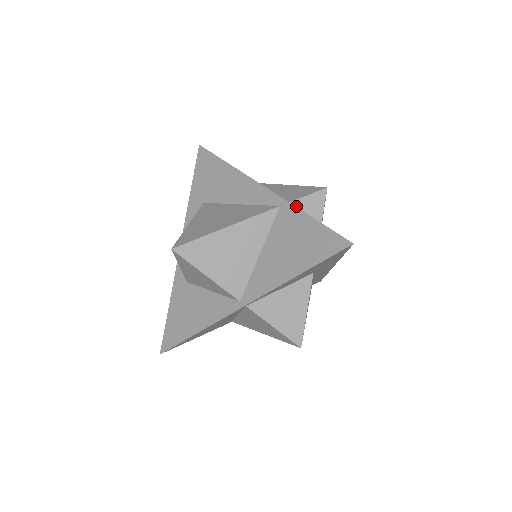
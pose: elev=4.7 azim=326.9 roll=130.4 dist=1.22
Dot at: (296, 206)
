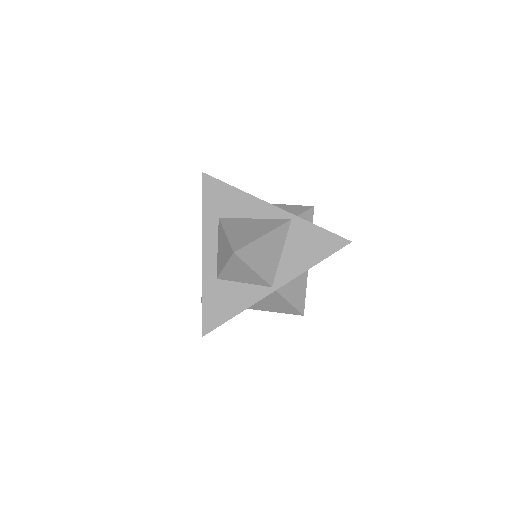
Dot at: occluded
